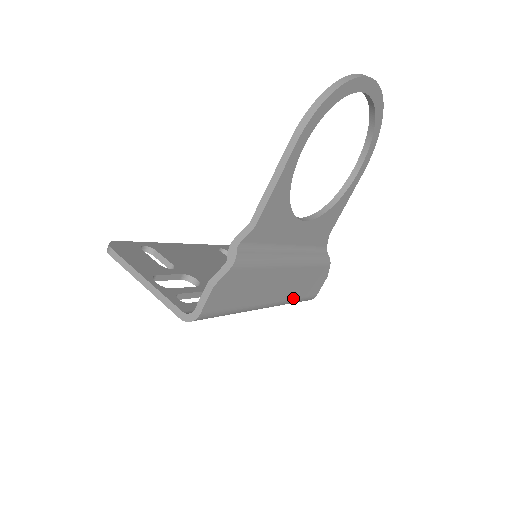
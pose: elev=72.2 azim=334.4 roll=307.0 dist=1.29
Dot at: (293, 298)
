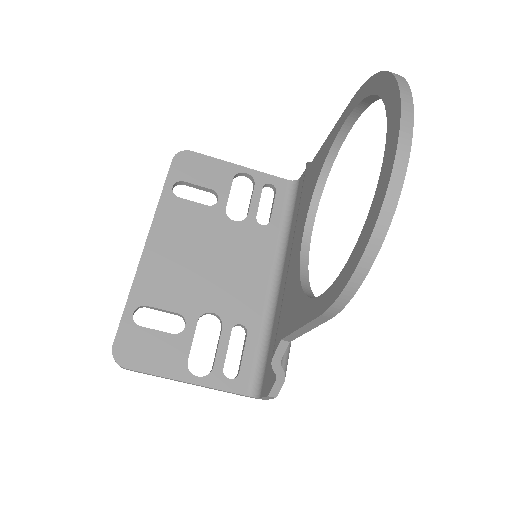
Dot at: occluded
